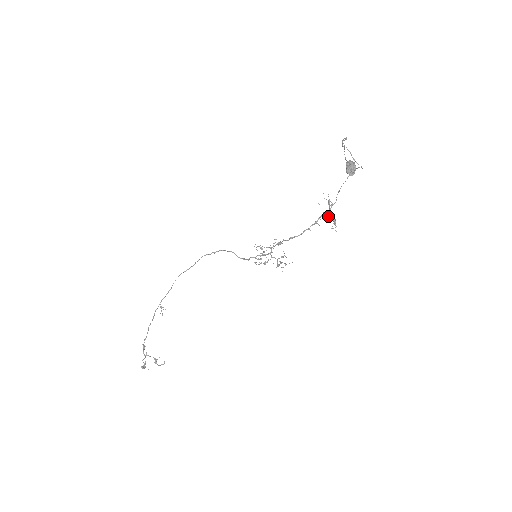
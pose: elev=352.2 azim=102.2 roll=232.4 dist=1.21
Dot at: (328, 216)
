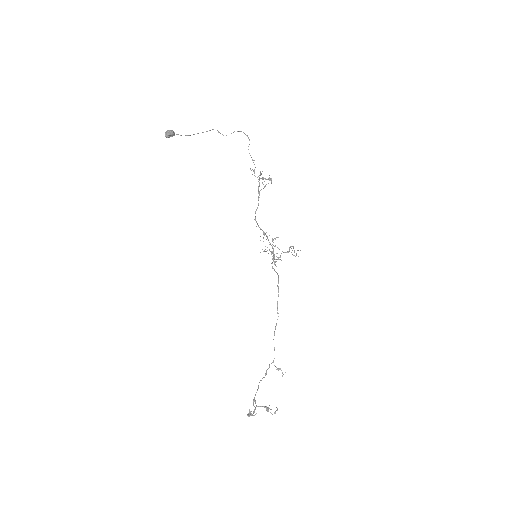
Dot at: (259, 180)
